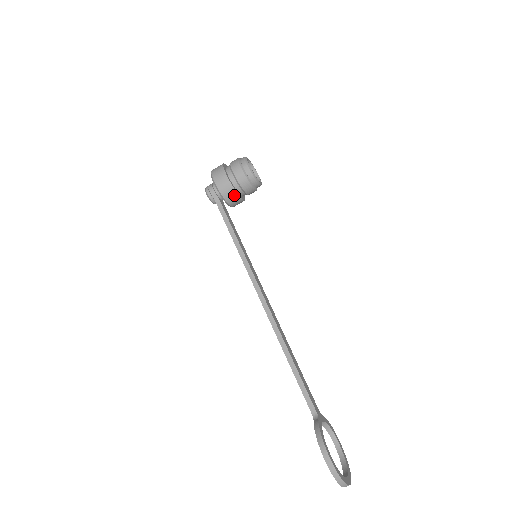
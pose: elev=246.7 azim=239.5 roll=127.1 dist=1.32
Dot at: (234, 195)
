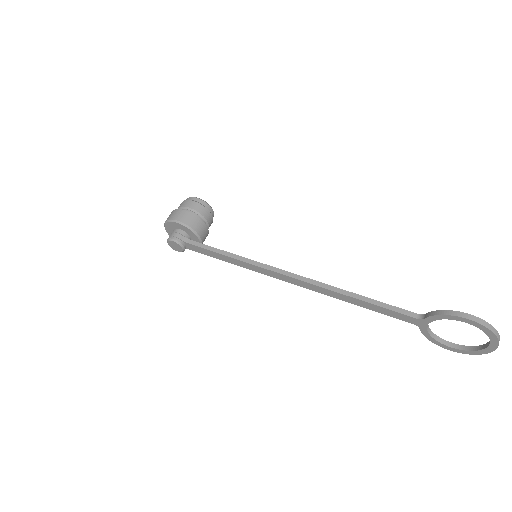
Dot at: (201, 224)
